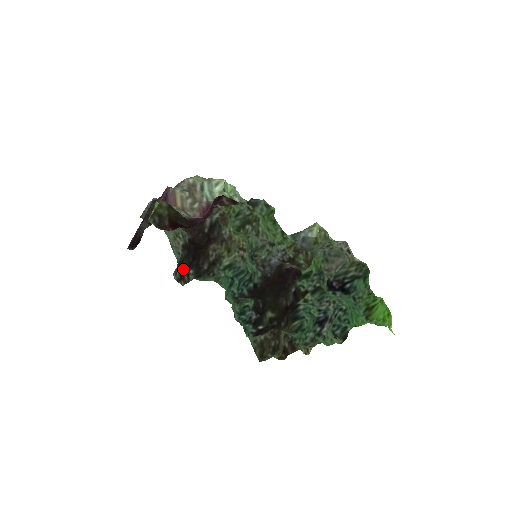
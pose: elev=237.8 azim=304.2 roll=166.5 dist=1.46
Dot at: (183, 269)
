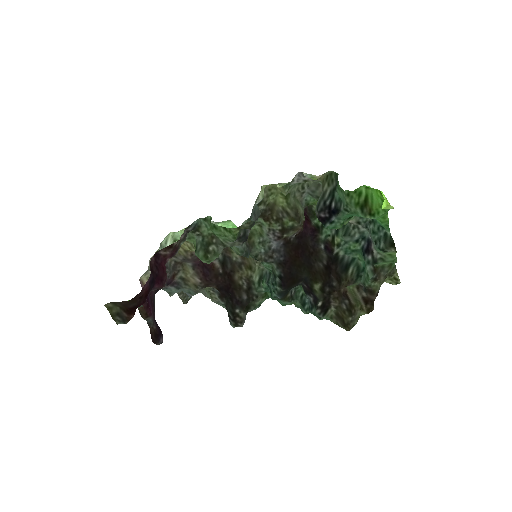
Dot at: (230, 315)
